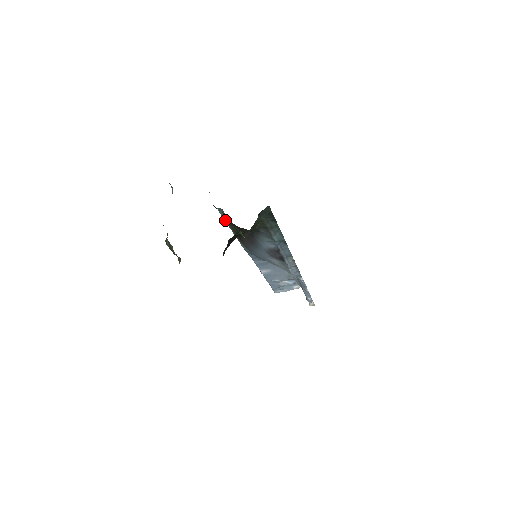
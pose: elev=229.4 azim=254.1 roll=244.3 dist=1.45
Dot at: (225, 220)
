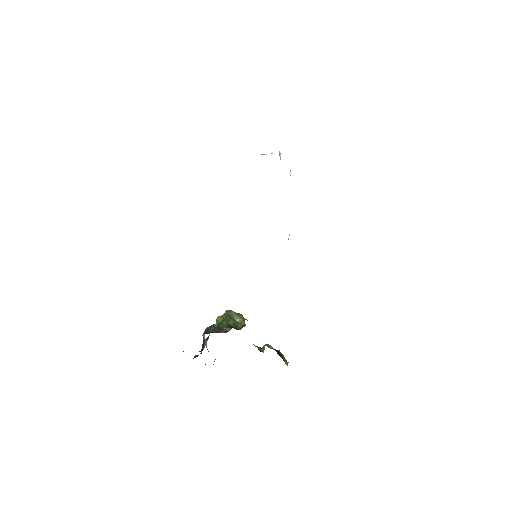
Dot at: occluded
